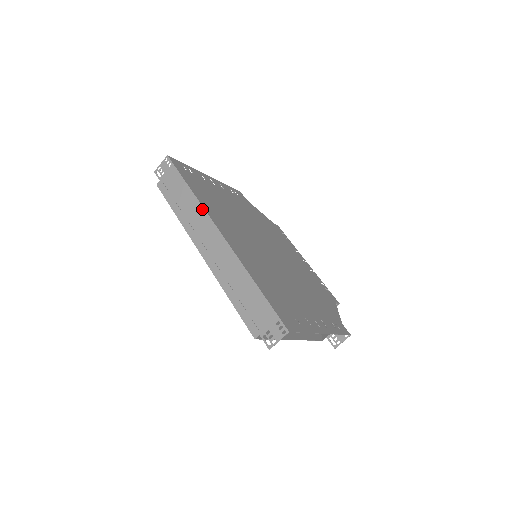
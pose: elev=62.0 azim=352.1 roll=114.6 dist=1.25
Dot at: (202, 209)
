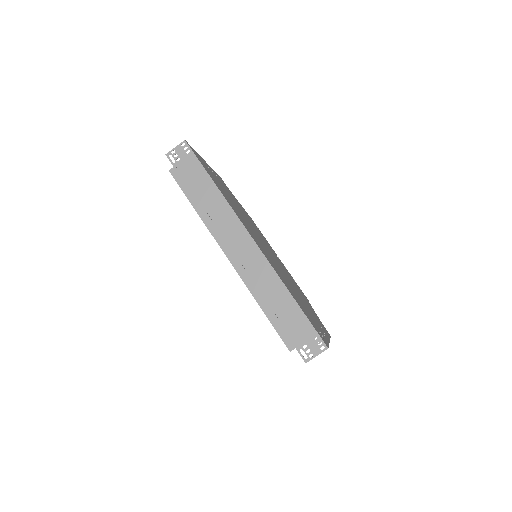
Dot at: (231, 210)
